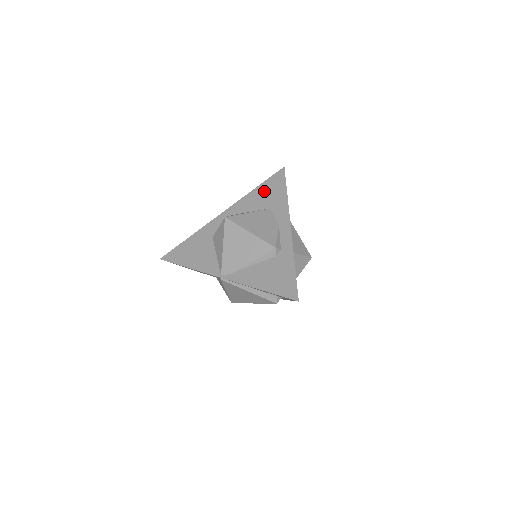
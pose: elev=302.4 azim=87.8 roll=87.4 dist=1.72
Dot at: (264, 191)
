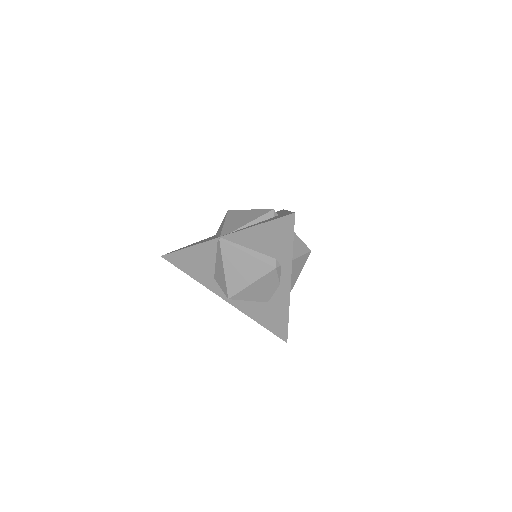
Dot at: occluded
